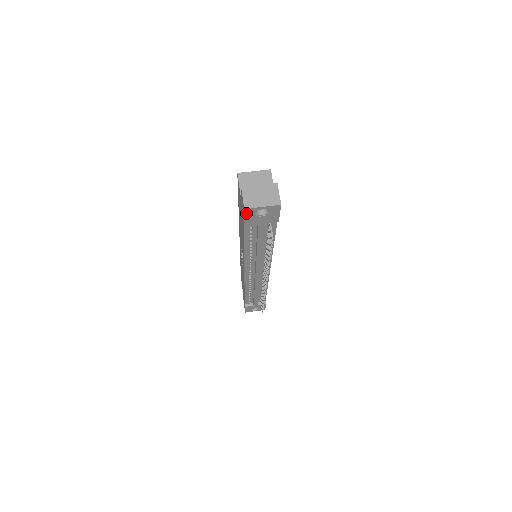
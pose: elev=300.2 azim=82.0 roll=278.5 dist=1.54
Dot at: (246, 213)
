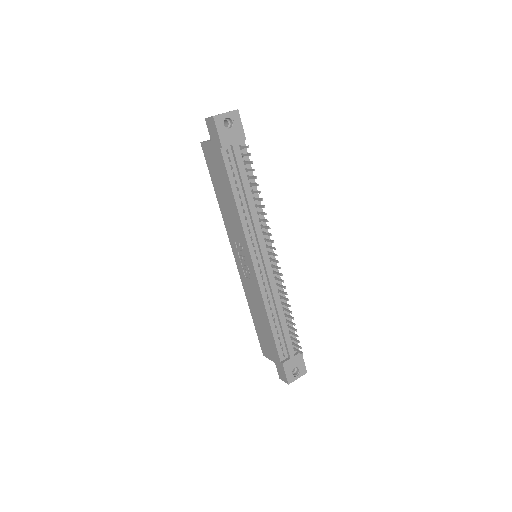
Dot at: (216, 124)
